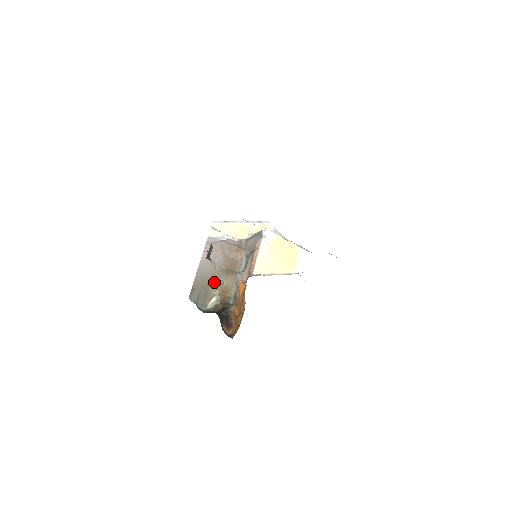
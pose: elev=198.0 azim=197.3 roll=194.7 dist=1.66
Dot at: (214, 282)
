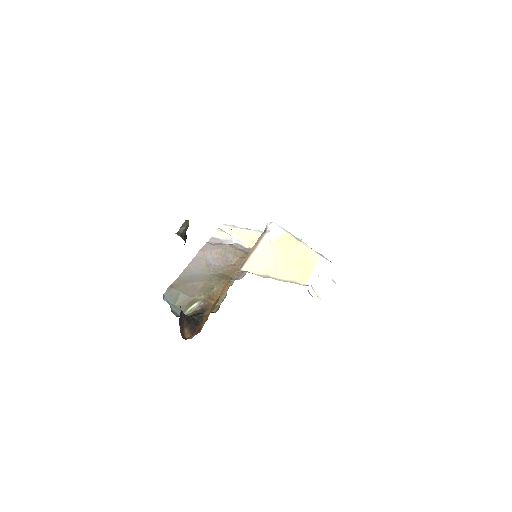
Dot at: (202, 286)
